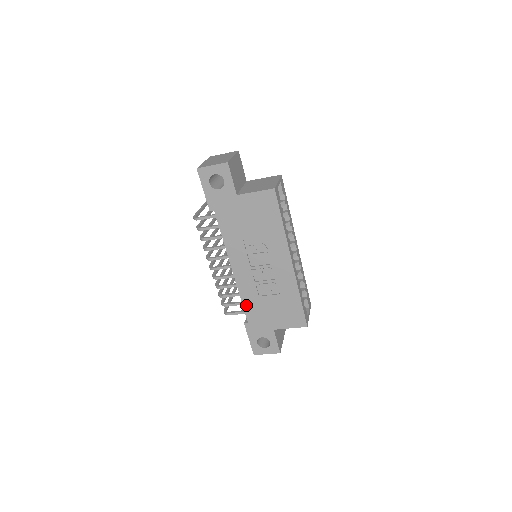
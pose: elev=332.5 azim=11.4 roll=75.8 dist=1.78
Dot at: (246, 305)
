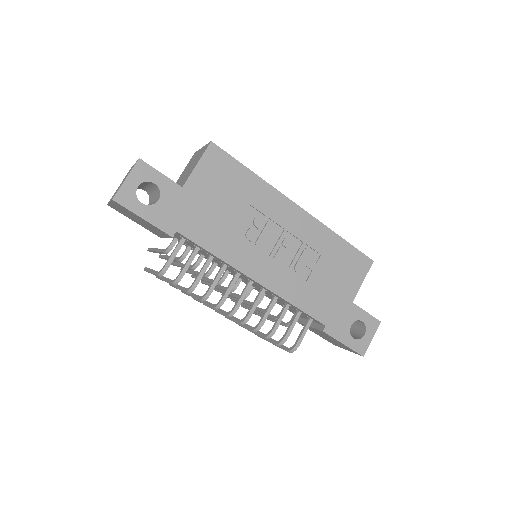
Dot at: (305, 307)
